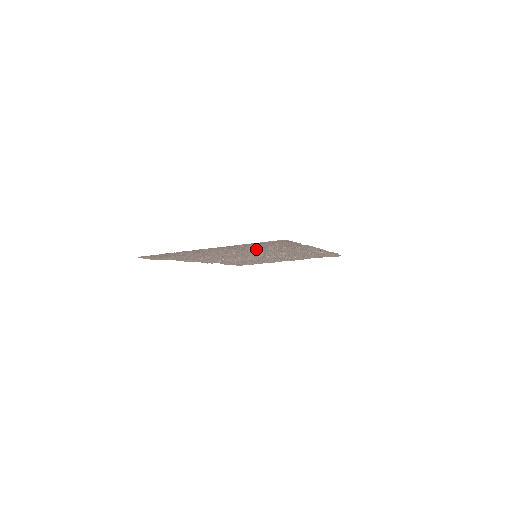
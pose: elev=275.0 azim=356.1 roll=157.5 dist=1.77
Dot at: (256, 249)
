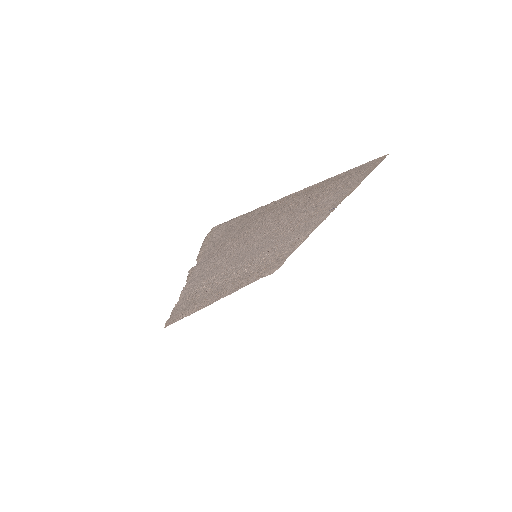
Dot at: (309, 210)
